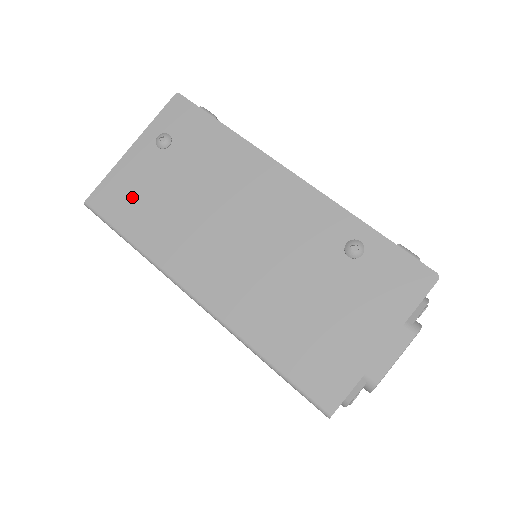
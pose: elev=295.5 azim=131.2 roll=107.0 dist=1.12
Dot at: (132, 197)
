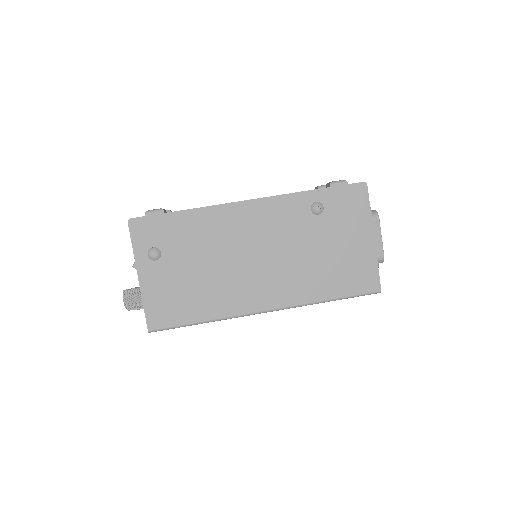
Dot at: (173, 301)
